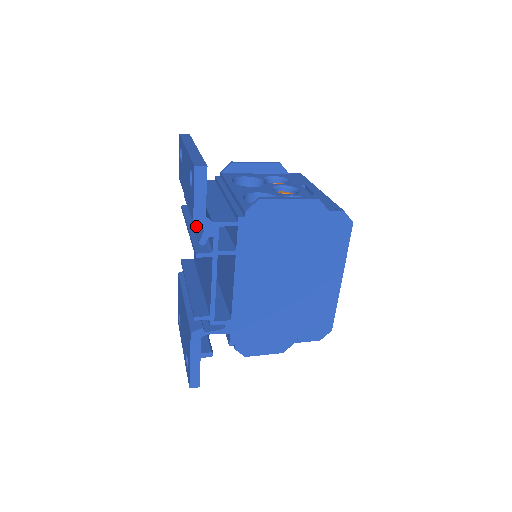
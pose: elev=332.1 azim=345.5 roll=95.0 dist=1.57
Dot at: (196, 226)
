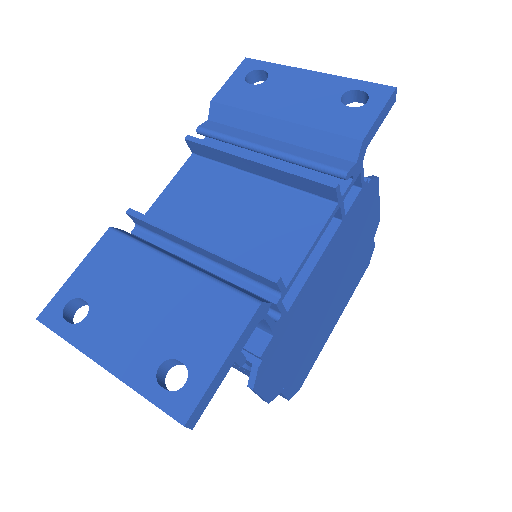
Dot at: (312, 157)
